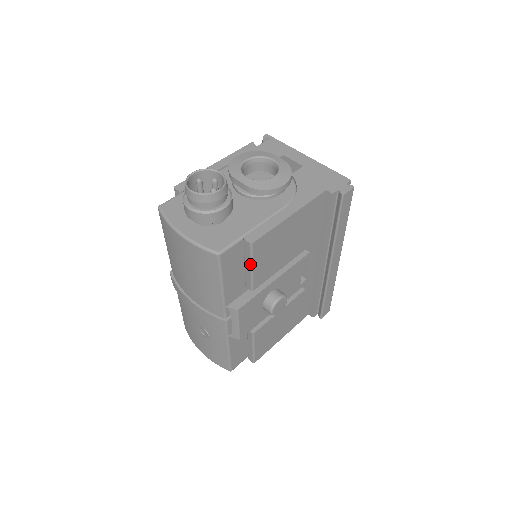
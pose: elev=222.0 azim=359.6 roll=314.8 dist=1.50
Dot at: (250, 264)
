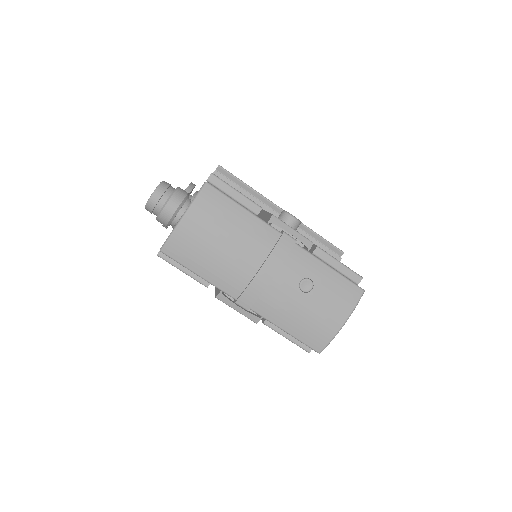
Dot at: (232, 189)
